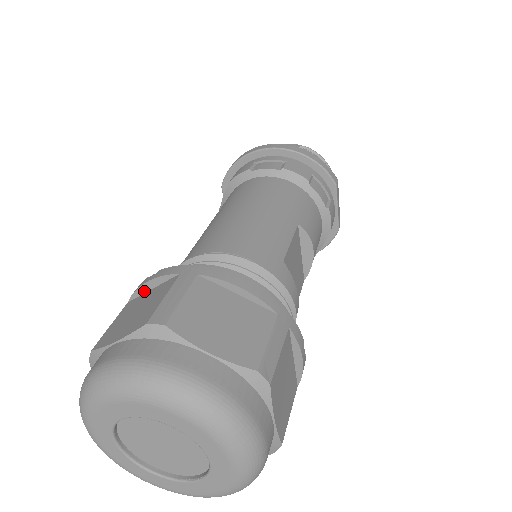
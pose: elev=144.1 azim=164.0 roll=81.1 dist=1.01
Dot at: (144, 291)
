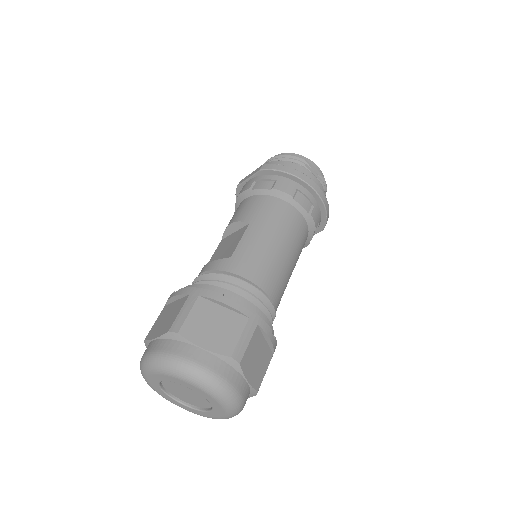
Dot at: (217, 303)
